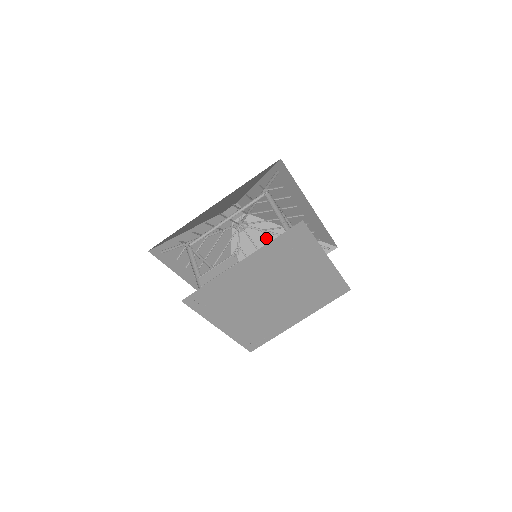
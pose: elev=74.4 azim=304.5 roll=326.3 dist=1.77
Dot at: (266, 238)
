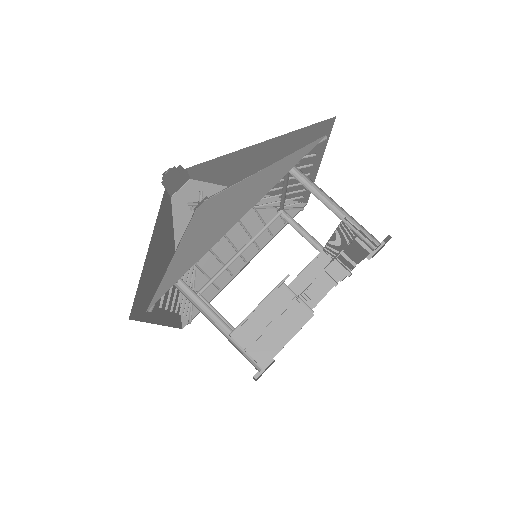
Dot at: occluded
